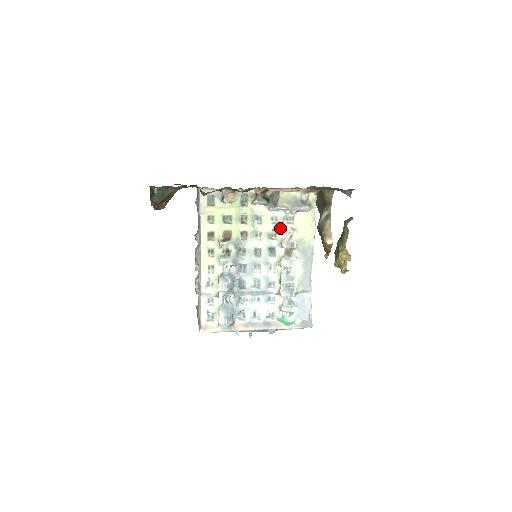
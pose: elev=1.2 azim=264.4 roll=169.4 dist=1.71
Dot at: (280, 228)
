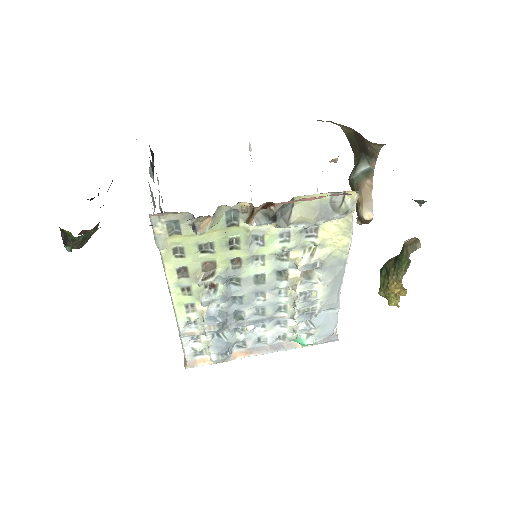
Dot at: (295, 246)
